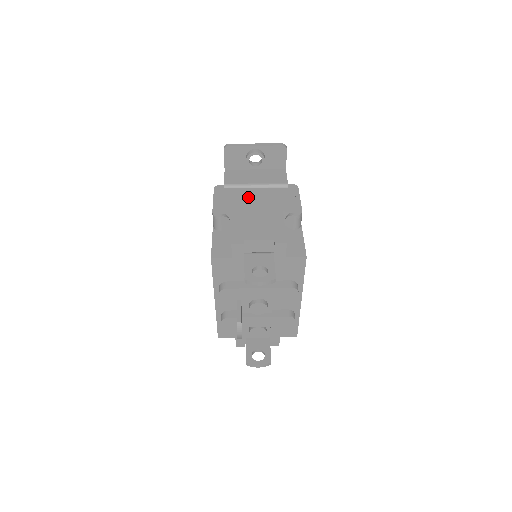
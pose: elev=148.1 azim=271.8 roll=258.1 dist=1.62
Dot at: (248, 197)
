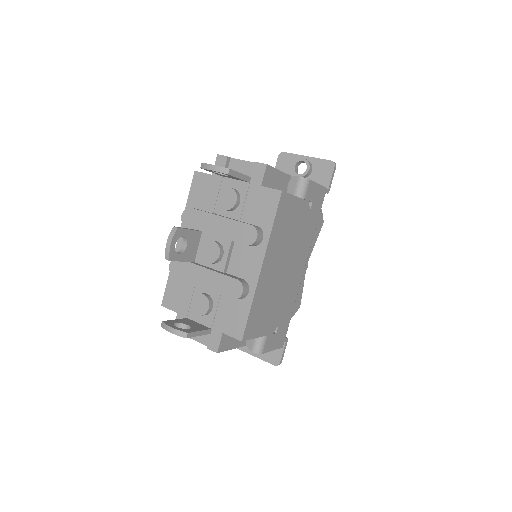
Dot at: occluded
